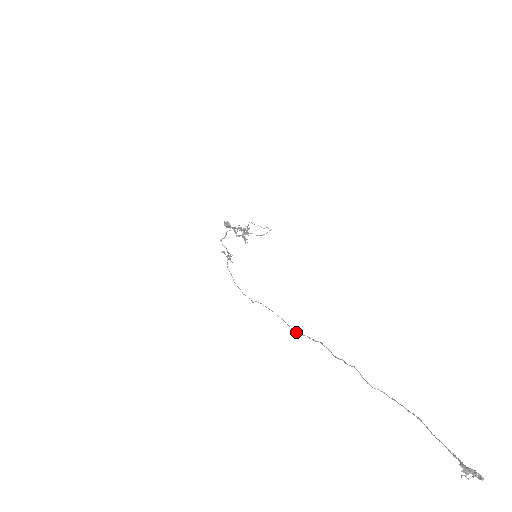
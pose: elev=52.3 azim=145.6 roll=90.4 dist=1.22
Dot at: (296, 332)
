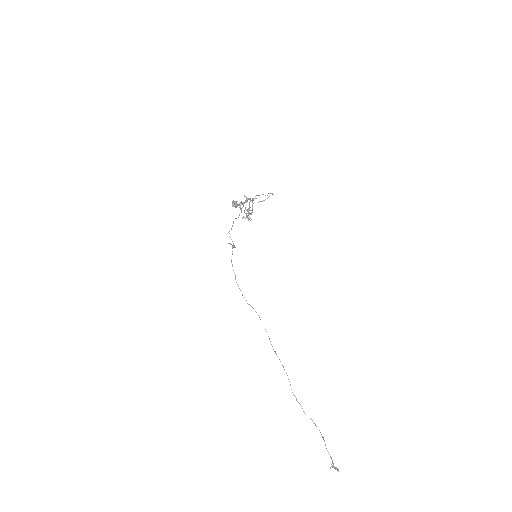
Dot at: occluded
